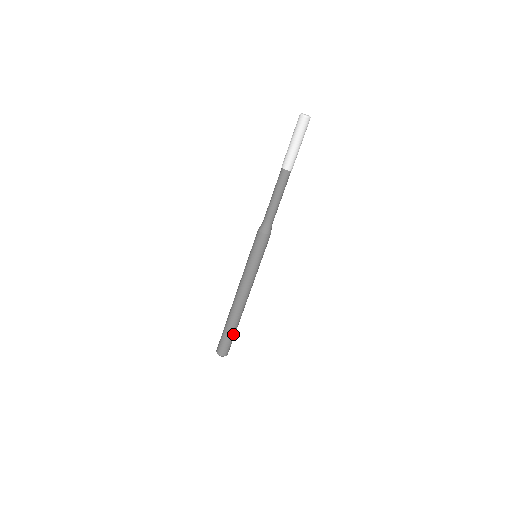
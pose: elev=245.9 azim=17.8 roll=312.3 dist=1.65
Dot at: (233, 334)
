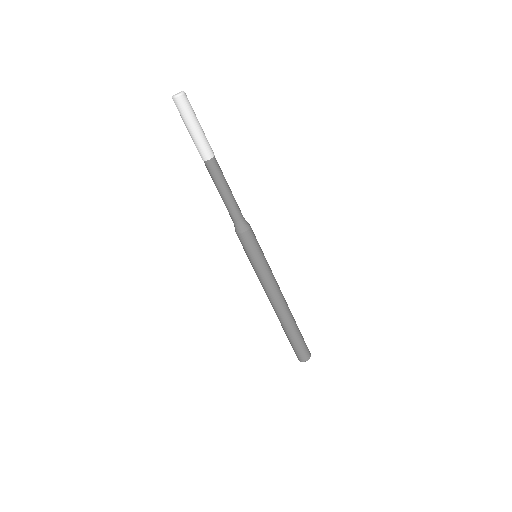
Dot at: (300, 335)
